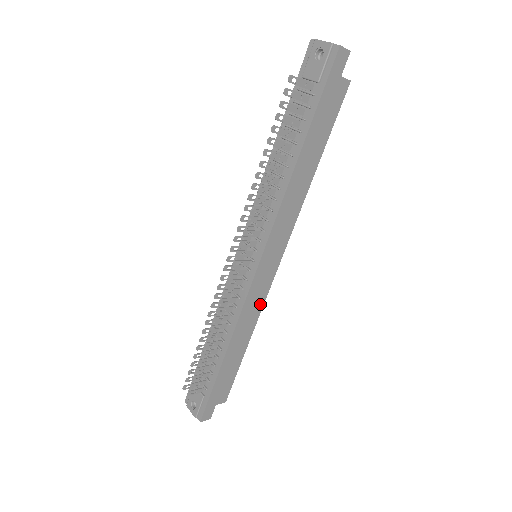
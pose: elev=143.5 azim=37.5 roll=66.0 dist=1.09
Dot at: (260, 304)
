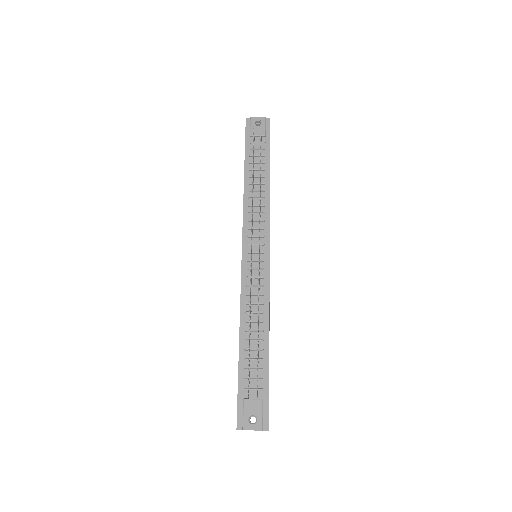
Dot at: occluded
